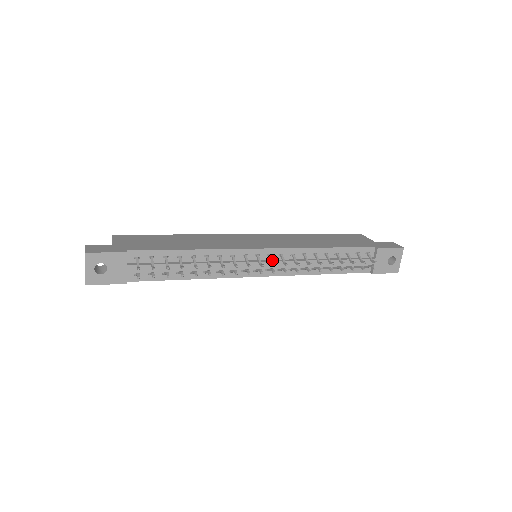
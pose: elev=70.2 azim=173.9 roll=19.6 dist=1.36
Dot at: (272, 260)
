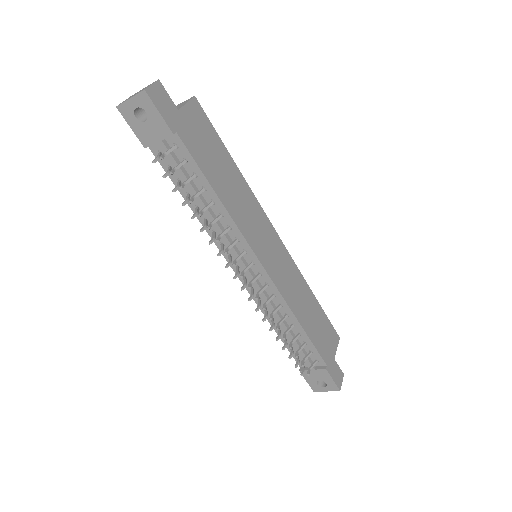
Dot at: (255, 280)
